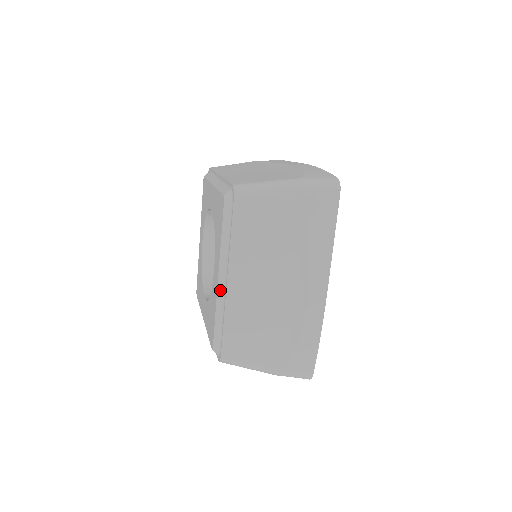
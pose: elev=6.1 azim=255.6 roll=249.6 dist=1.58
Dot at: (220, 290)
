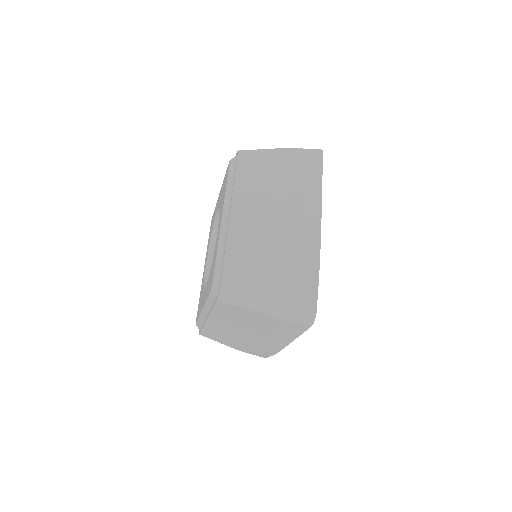
Dot at: (223, 228)
